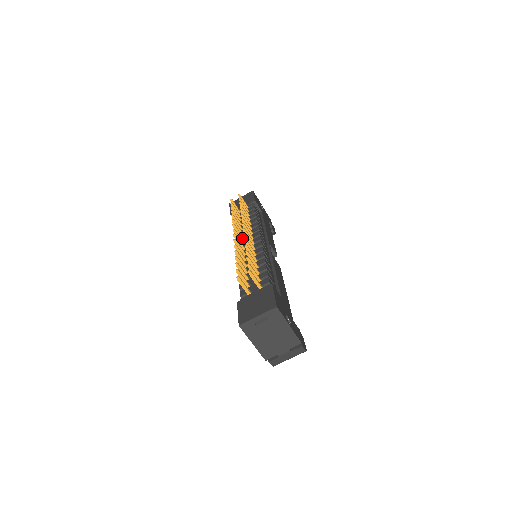
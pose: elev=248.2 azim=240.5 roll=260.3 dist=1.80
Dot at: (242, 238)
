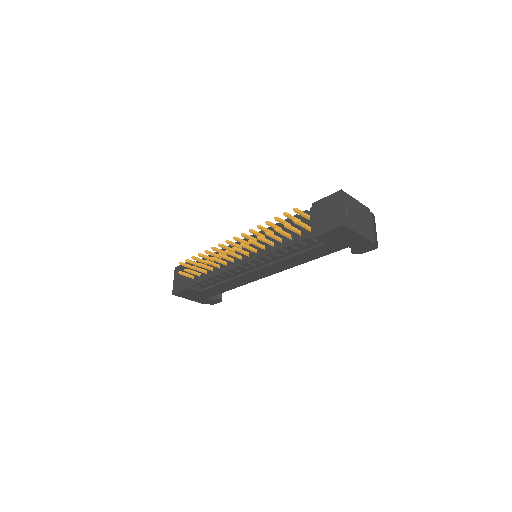
Dot at: (232, 259)
